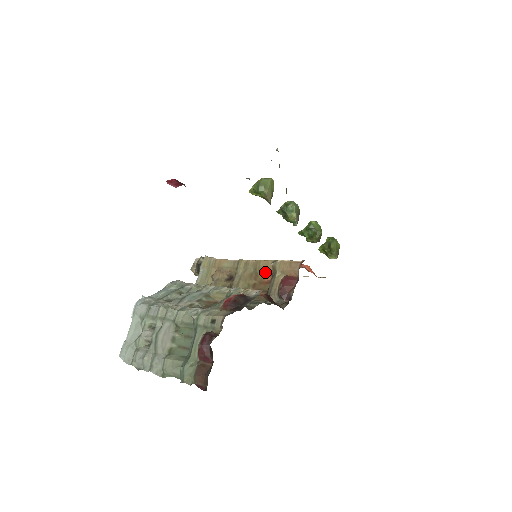
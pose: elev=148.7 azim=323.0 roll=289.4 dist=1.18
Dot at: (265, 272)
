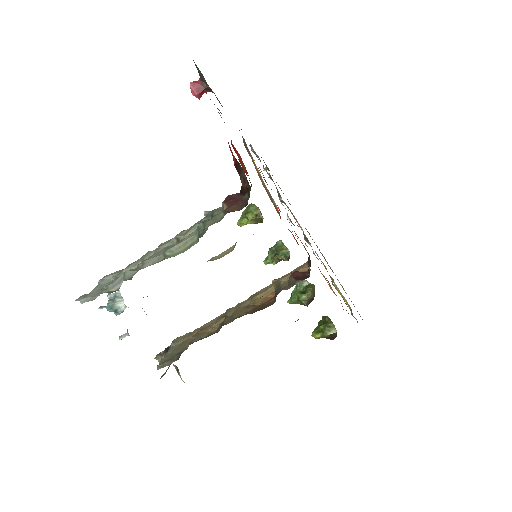
Dot at: (265, 294)
